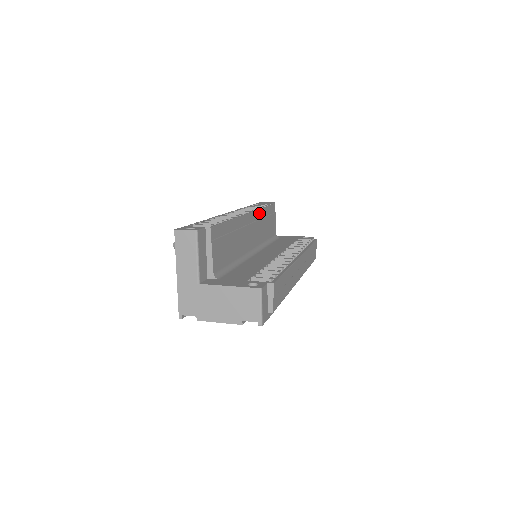
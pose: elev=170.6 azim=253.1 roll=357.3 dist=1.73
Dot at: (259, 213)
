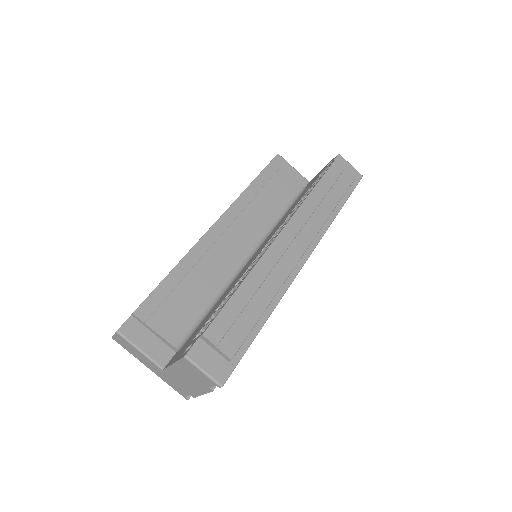
Dot at: (238, 203)
